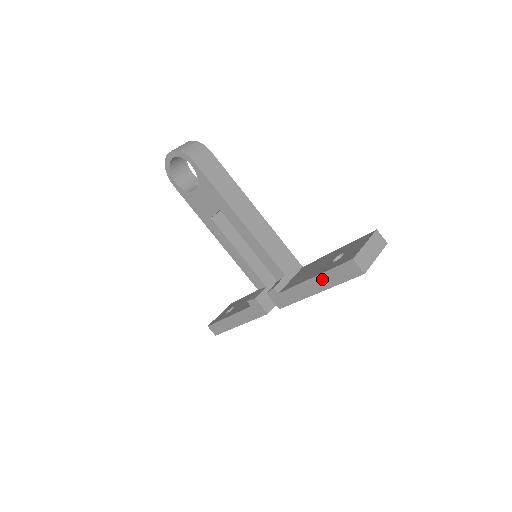
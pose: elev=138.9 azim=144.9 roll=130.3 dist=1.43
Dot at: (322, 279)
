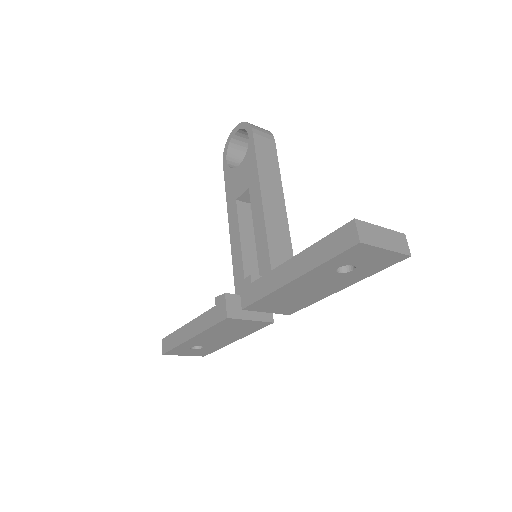
Dot at: (307, 256)
